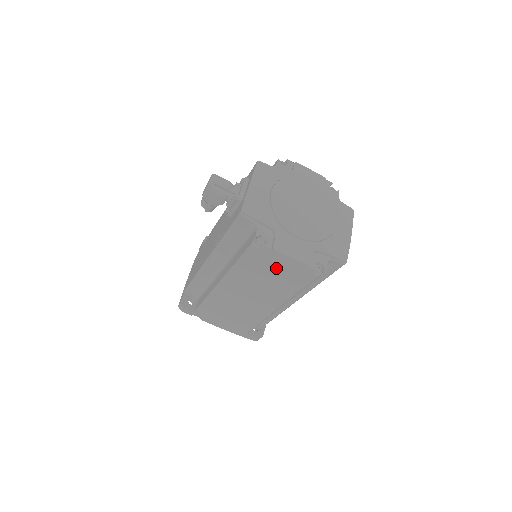
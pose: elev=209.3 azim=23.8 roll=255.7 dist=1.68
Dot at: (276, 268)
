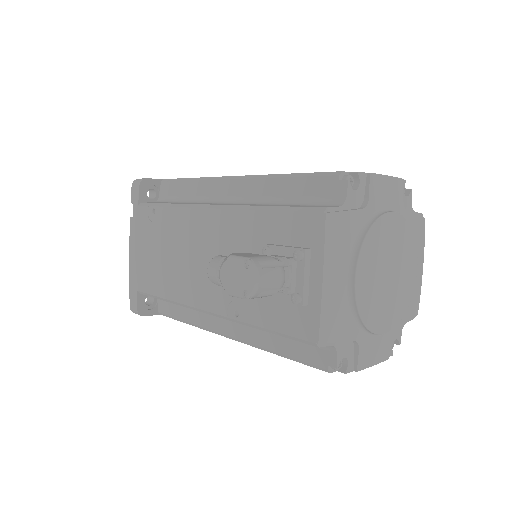
Dot at: occluded
